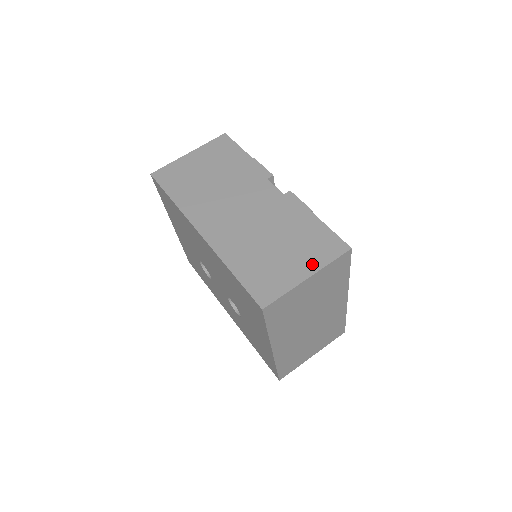
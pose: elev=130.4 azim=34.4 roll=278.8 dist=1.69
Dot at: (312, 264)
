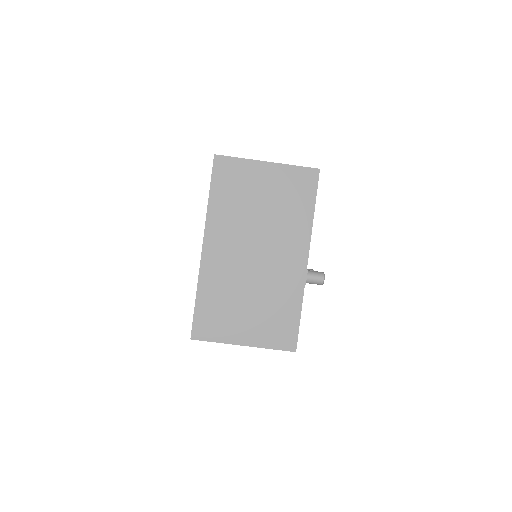
Dot at: occluded
